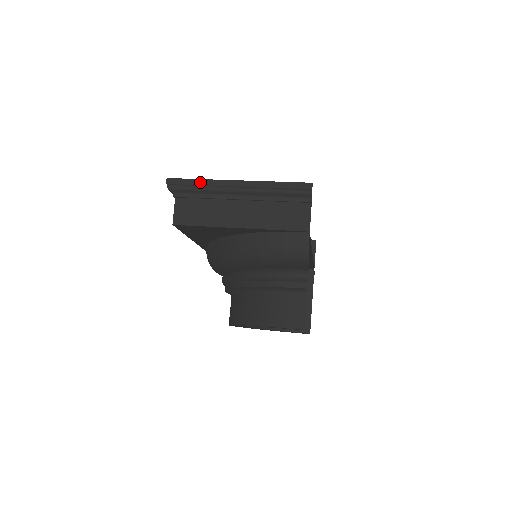
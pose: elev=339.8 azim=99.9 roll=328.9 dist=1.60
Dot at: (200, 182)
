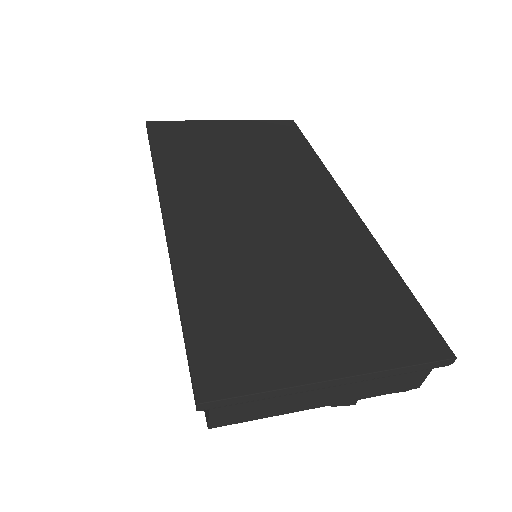
Dot at: (267, 396)
